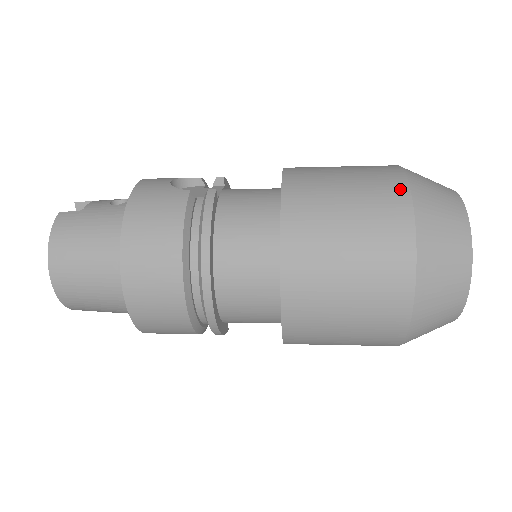
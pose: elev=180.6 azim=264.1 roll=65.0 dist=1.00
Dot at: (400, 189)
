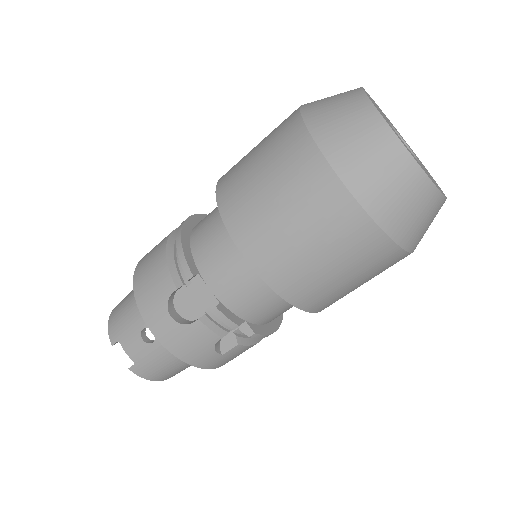
Dot at: occluded
